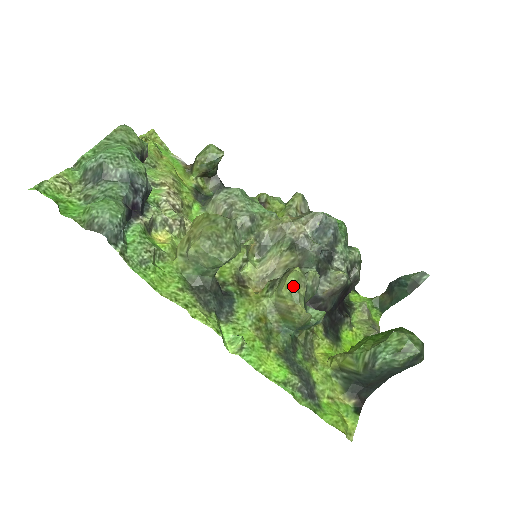
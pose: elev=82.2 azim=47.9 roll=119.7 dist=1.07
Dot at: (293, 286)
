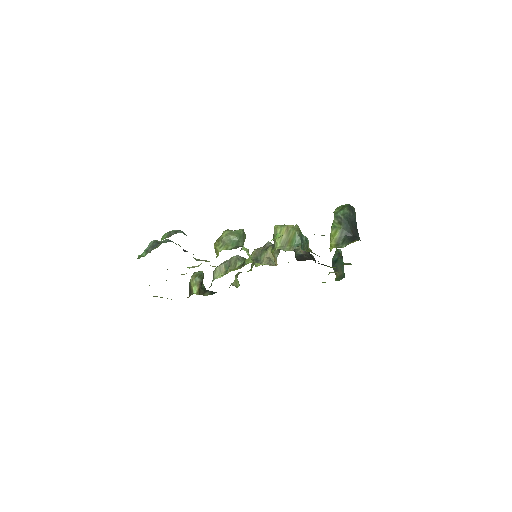
Dot at: (279, 225)
